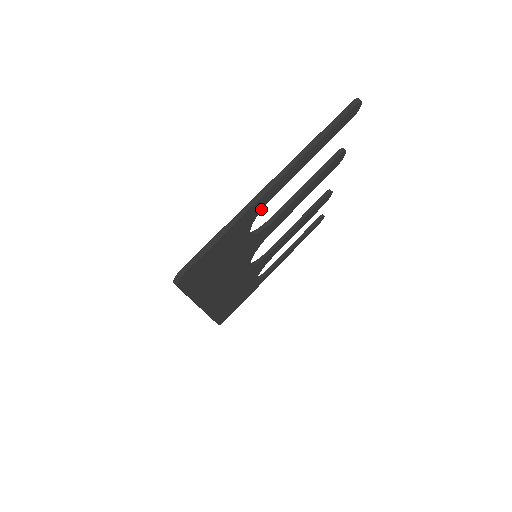
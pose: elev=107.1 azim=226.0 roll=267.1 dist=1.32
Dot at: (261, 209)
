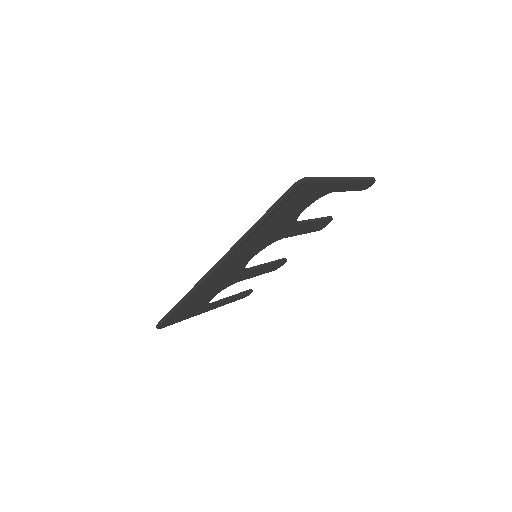
Dot at: (327, 193)
